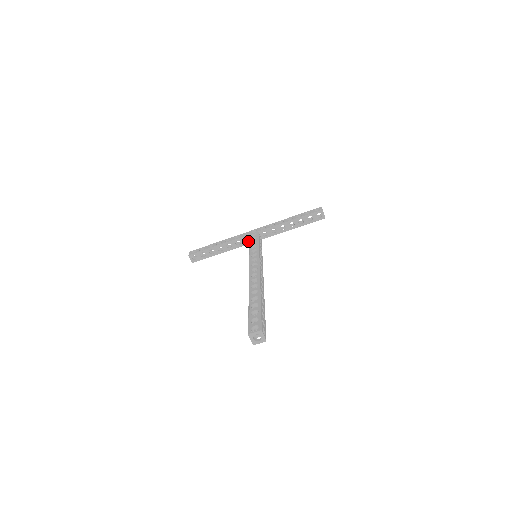
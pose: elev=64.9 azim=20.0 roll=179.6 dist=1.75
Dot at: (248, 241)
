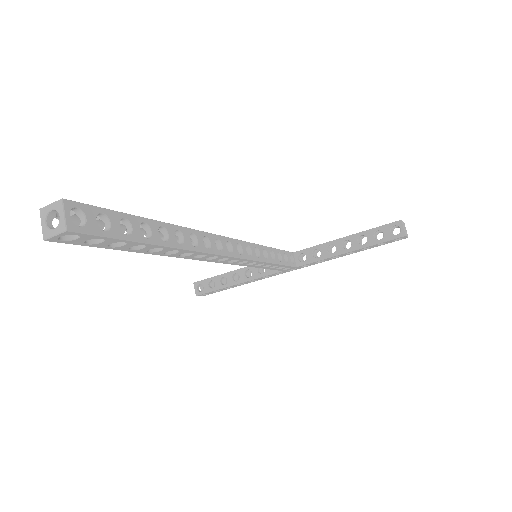
Dot at: occluded
